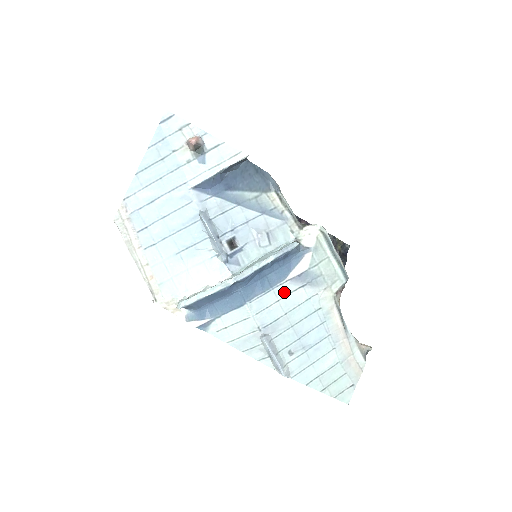
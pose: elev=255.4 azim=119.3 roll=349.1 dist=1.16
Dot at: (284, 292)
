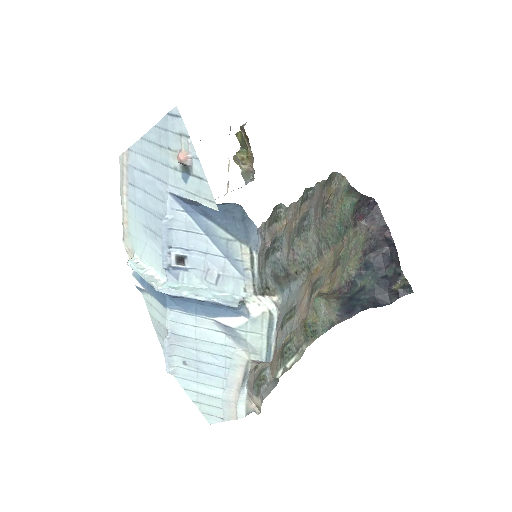
Dot at: (205, 325)
